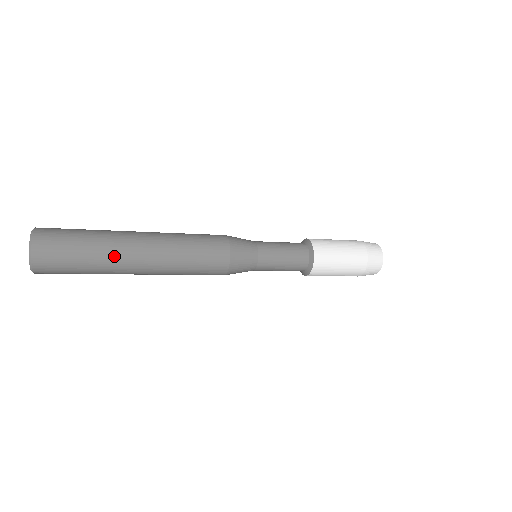
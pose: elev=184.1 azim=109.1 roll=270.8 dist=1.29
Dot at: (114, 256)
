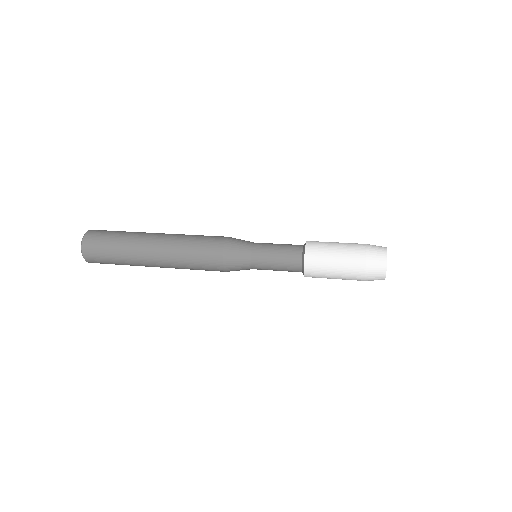
Dot at: (133, 252)
